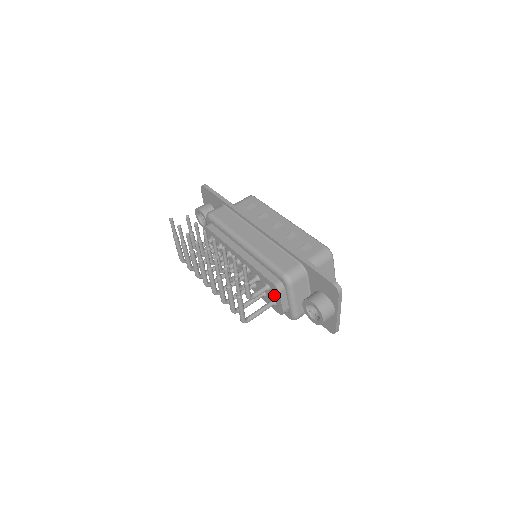
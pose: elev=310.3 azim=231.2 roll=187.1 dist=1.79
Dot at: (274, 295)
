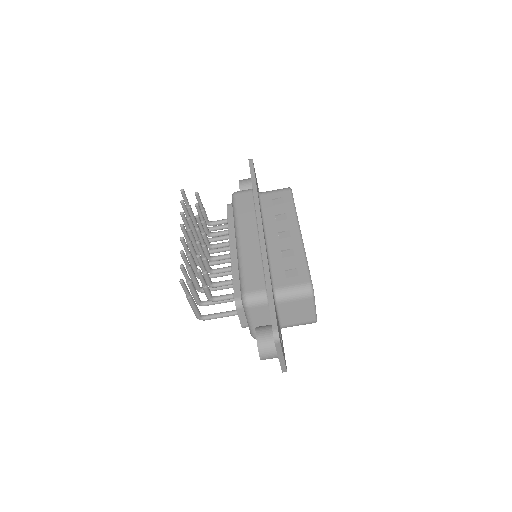
Dot at: occluded
